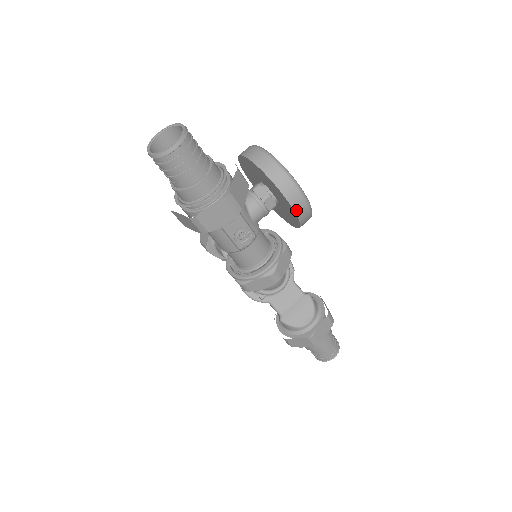
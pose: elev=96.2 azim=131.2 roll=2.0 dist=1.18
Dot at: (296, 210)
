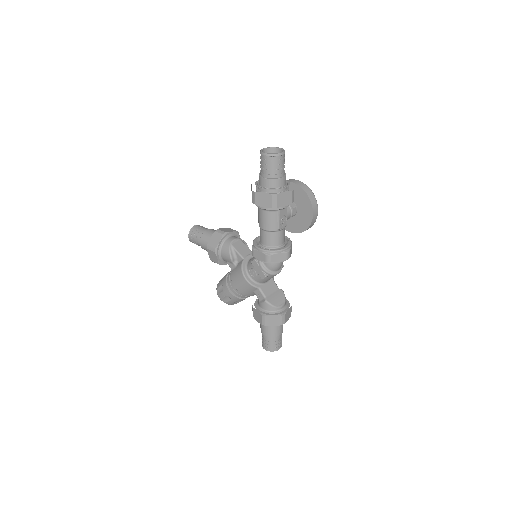
Dot at: (313, 215)
